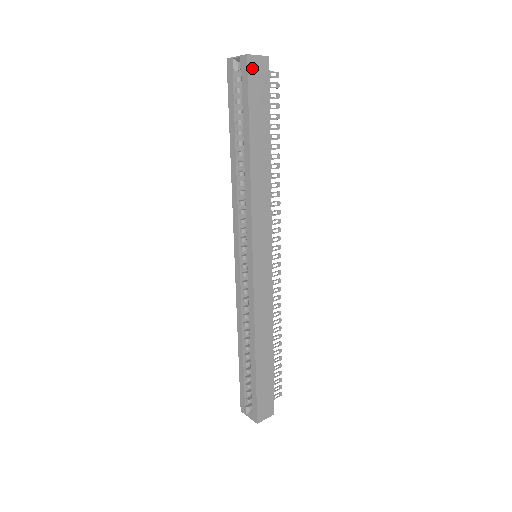
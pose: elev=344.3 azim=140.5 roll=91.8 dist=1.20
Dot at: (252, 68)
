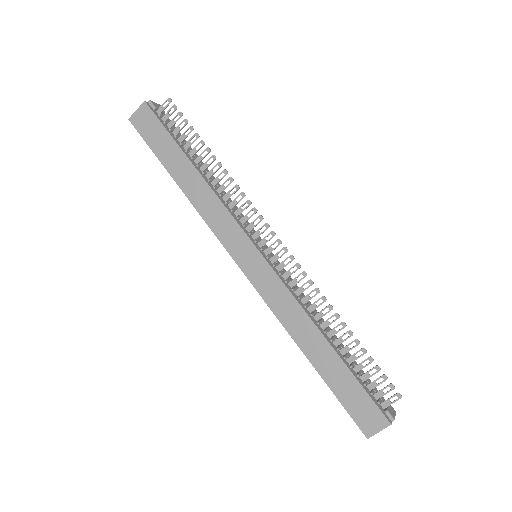
Dot at: (138, 123)
